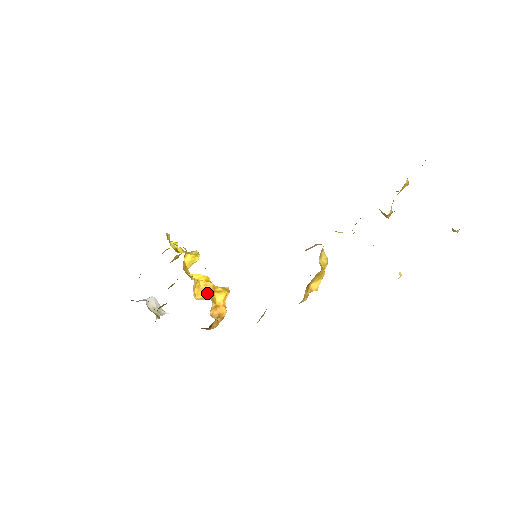
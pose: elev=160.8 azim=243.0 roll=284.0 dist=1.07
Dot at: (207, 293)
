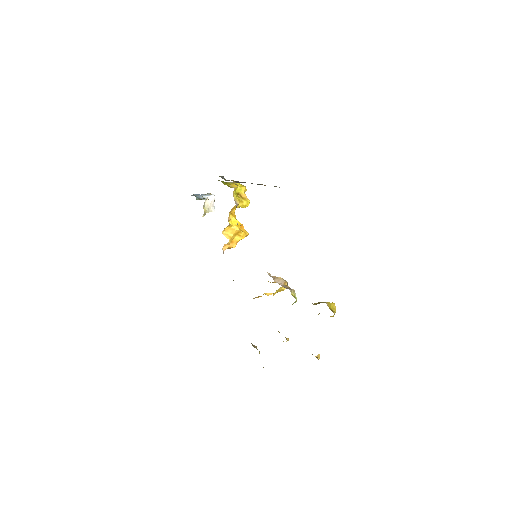
Dot at: (232, 233)
